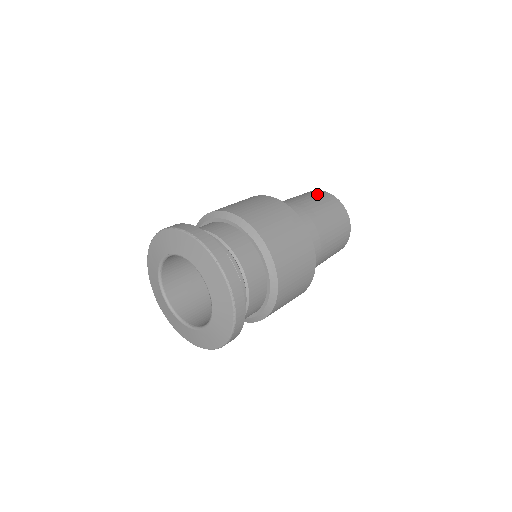
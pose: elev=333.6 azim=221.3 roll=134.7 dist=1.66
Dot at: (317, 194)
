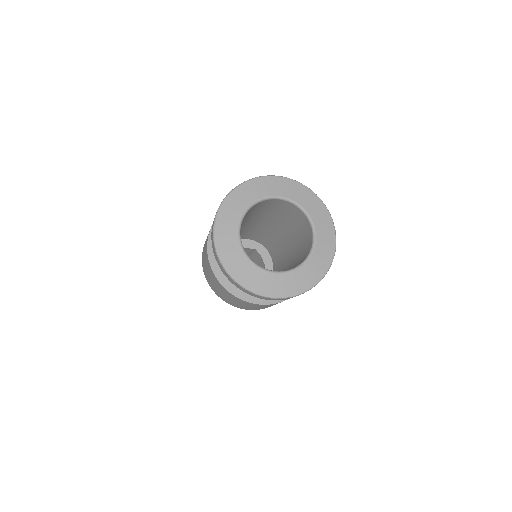
Dot at: occluded
